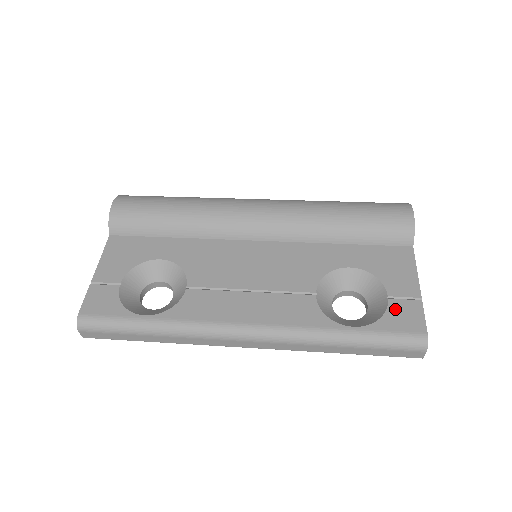
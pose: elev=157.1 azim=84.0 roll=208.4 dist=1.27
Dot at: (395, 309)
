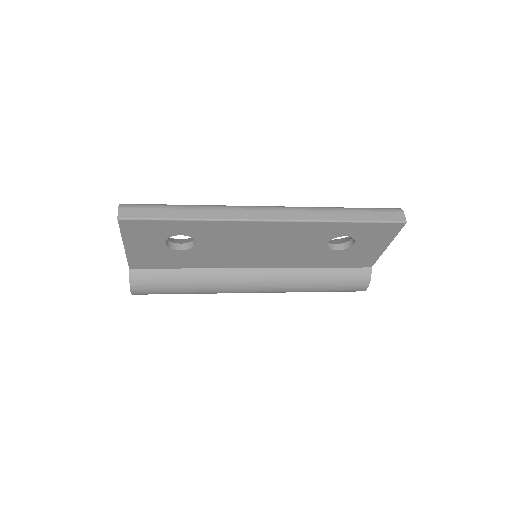
Dot at: occluded
